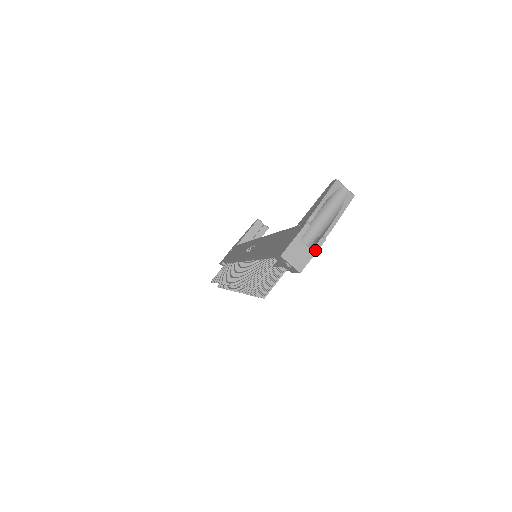
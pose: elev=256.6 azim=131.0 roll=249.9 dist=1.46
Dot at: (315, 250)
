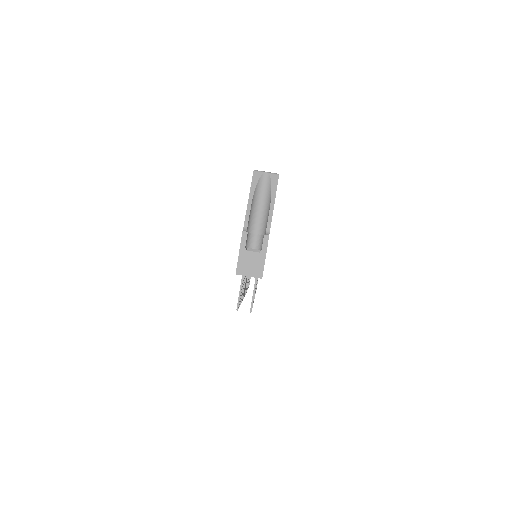
Dot at: (264, 251)
